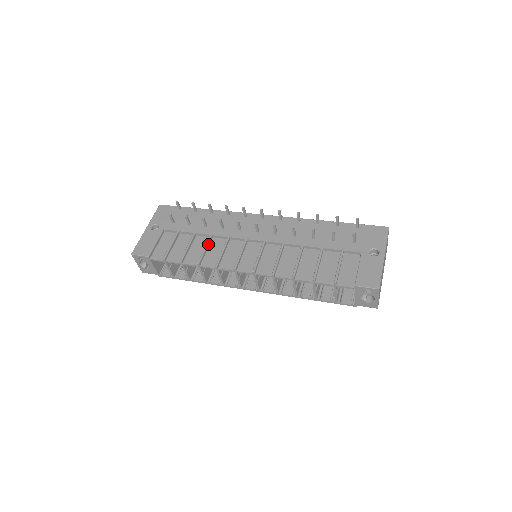
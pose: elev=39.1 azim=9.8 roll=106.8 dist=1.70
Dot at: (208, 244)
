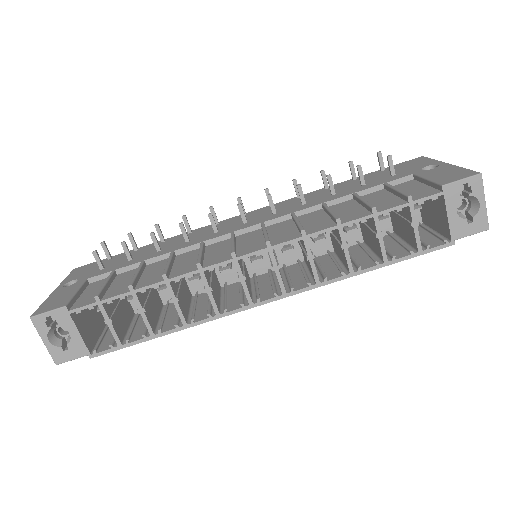
Dot at: (171, 259)
